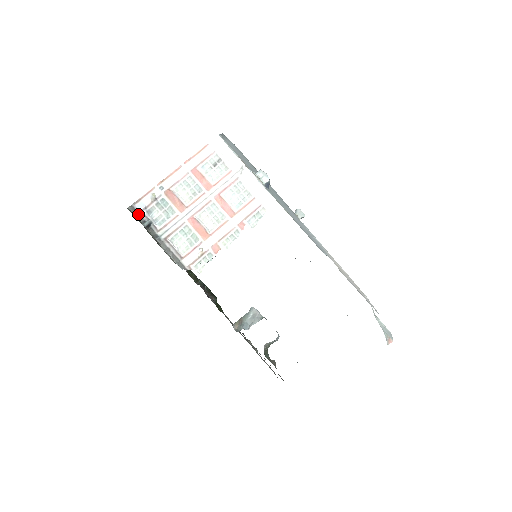
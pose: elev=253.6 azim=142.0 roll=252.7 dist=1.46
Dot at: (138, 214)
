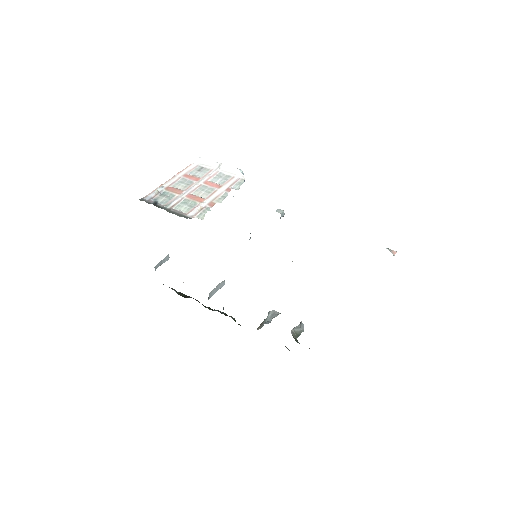
Dot at: (146, 201)
